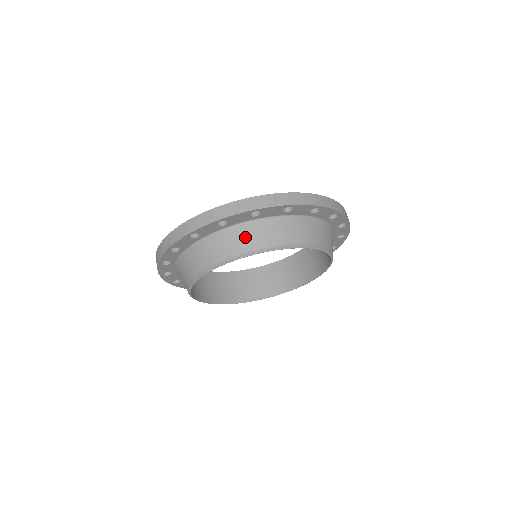
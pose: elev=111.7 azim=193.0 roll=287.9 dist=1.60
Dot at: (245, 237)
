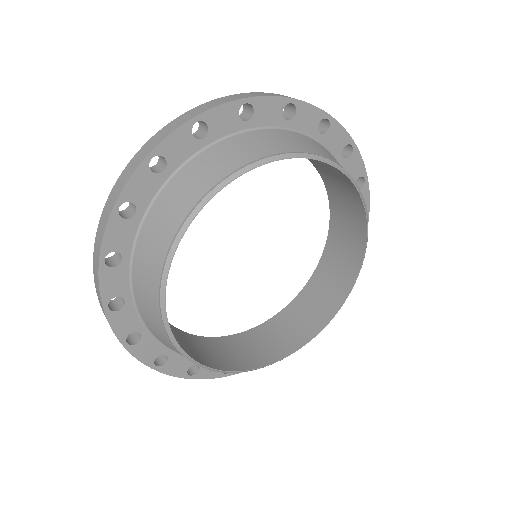
Dot at: (278, 140)
